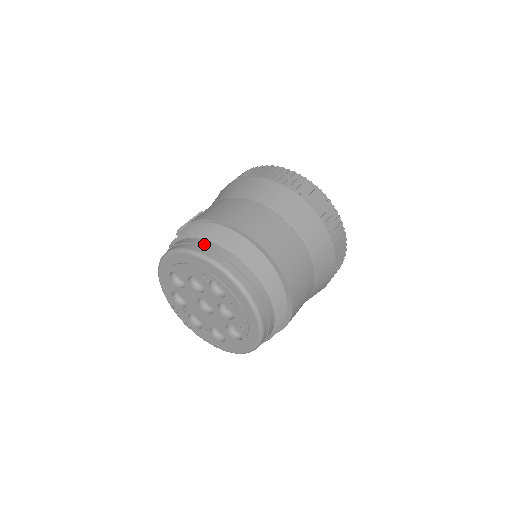
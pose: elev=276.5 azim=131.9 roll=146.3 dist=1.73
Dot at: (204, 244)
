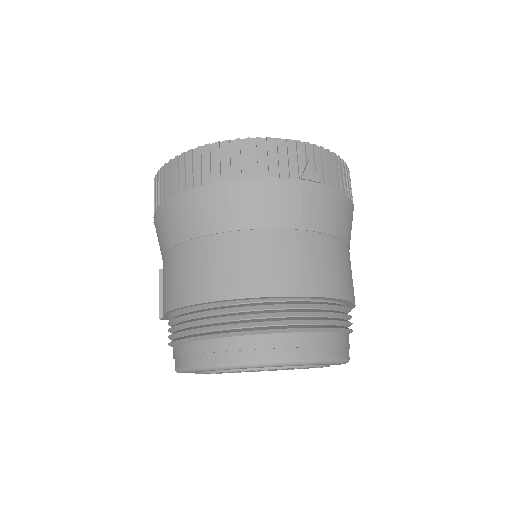
Dot at: (204, 349)
